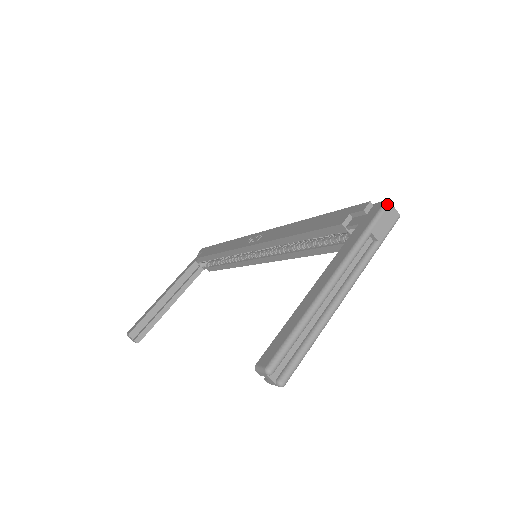
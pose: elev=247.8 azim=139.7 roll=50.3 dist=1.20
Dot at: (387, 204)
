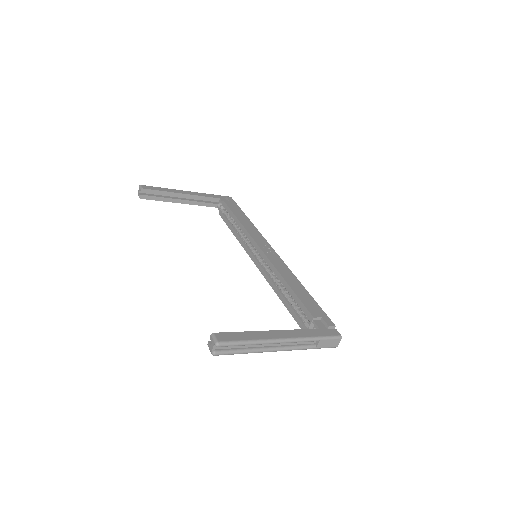
Dot at: (340, 338)
